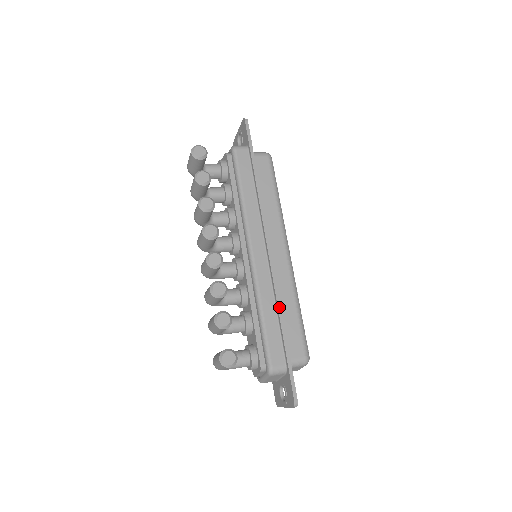
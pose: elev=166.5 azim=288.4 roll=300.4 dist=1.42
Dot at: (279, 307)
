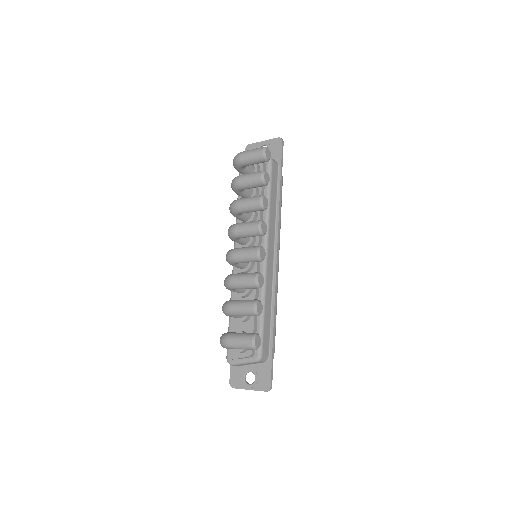
Dot at: (275, 307)
